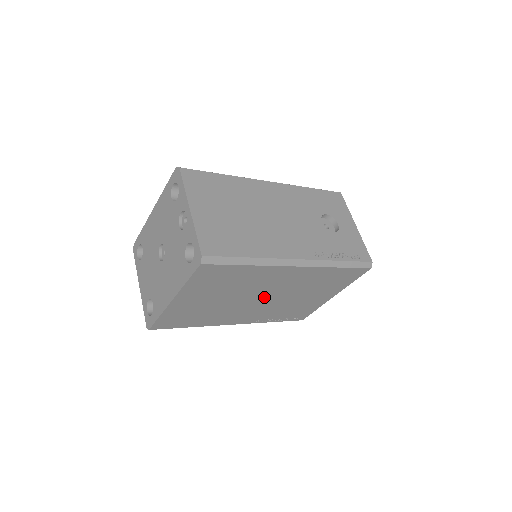
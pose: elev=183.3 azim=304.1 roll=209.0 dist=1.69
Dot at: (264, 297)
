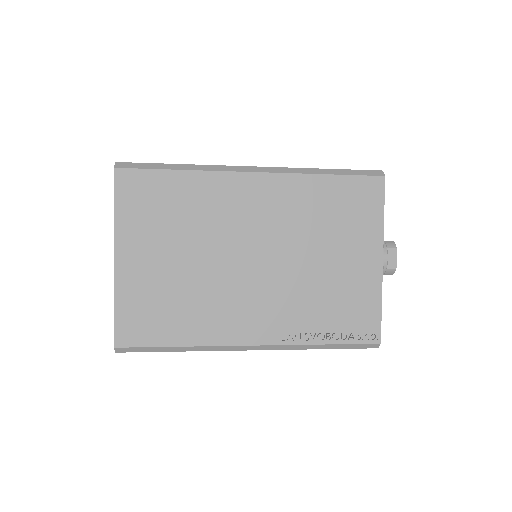
Dot at: (254, 257)
